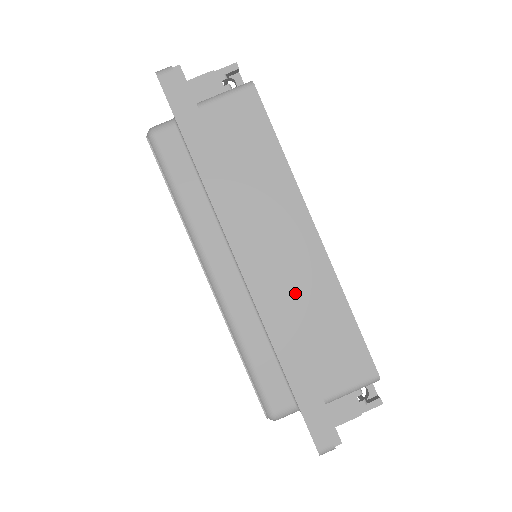
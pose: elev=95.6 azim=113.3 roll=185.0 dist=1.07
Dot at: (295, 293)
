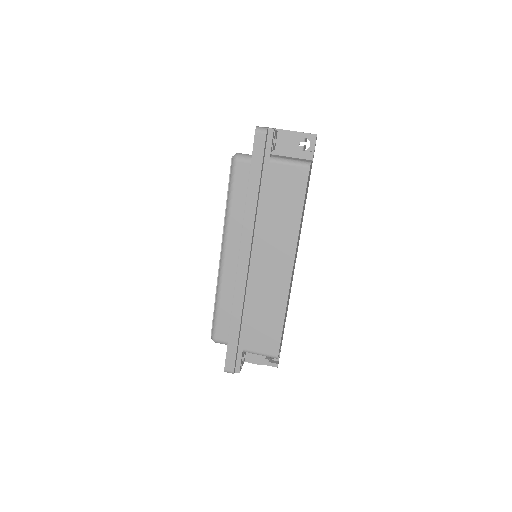
Dot at: (261, 292)
